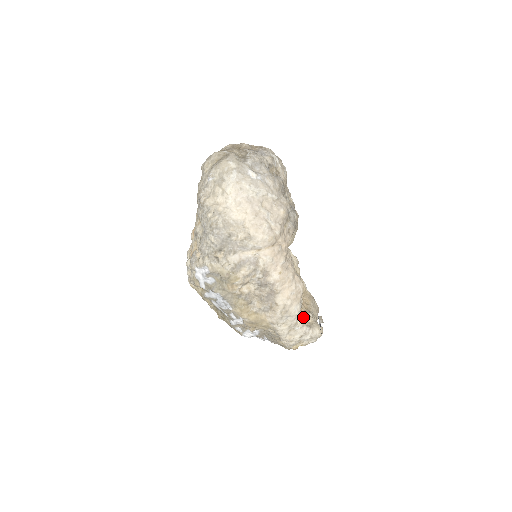
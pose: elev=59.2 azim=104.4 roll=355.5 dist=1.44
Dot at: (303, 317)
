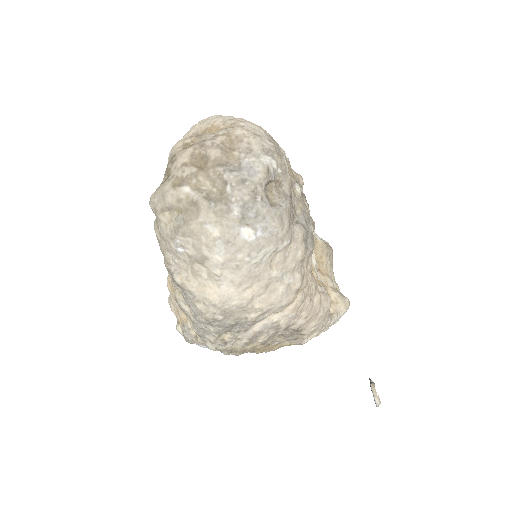
Dot at: occluded
